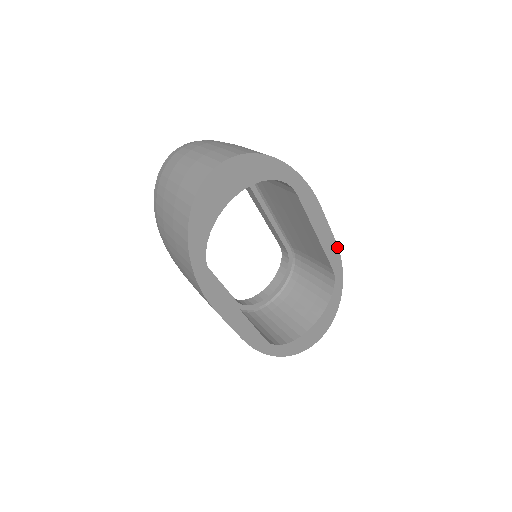
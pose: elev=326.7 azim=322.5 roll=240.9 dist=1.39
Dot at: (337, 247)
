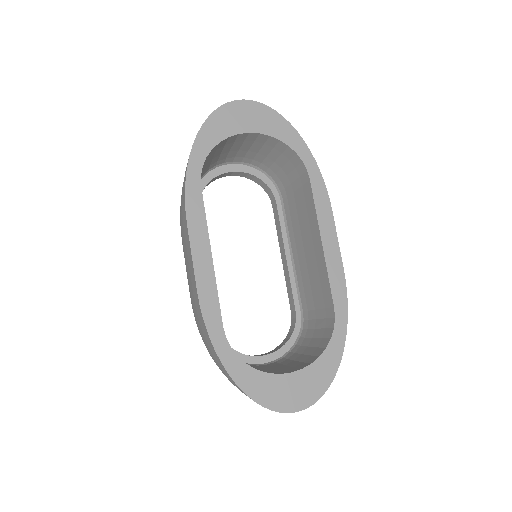
Dot at: (344, 280)
